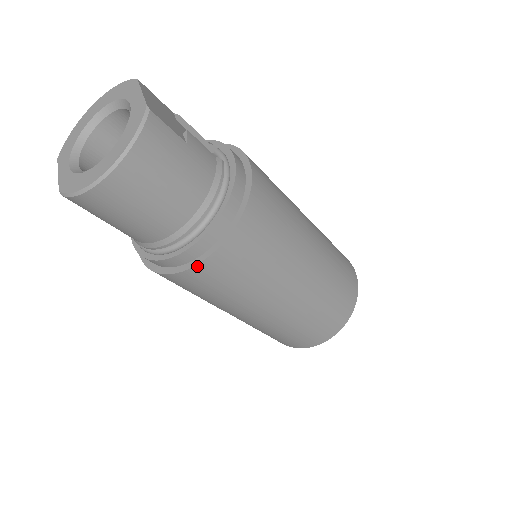
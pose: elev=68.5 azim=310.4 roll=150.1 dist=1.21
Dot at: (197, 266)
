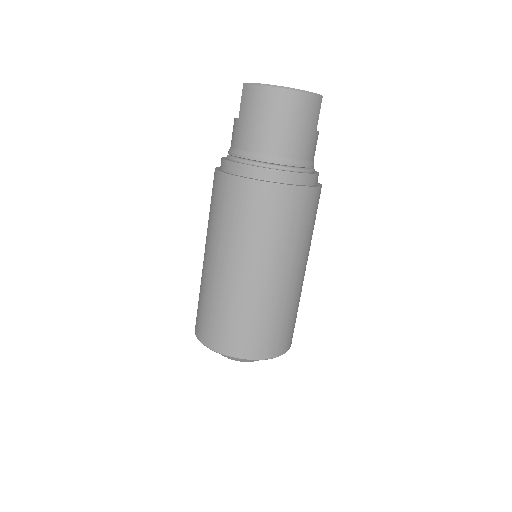
Dot at: (257, 181)
